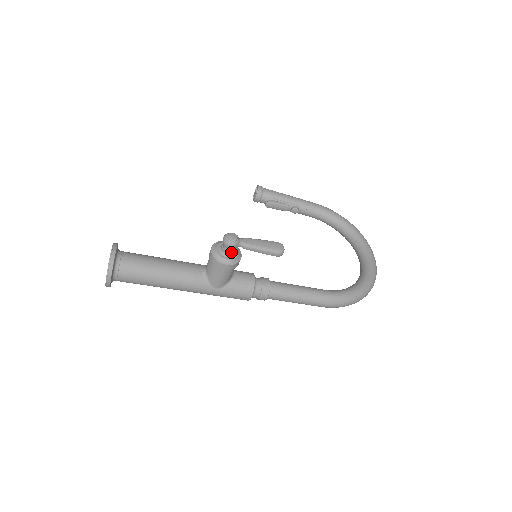
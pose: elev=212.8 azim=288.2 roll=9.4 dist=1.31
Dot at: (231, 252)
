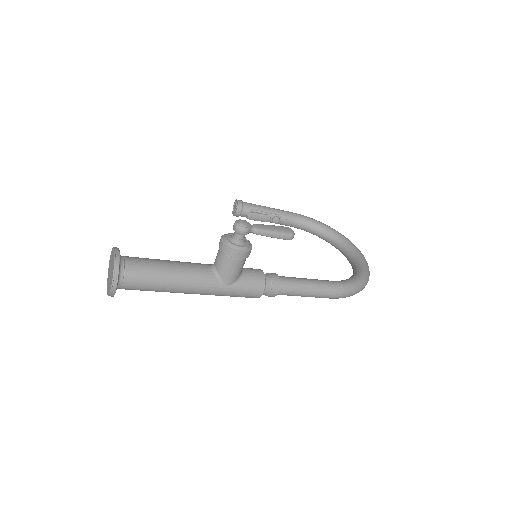
Dot at: (243, 239)
